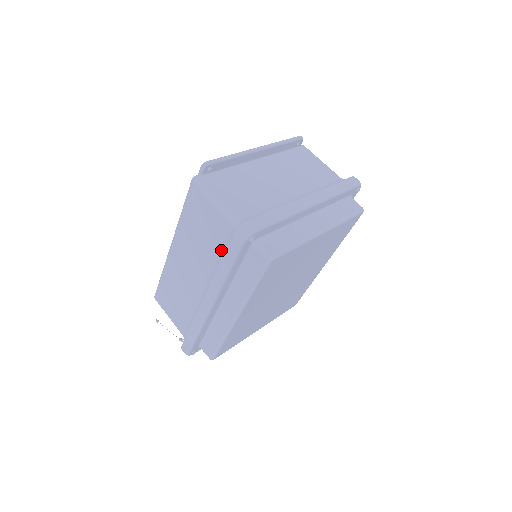
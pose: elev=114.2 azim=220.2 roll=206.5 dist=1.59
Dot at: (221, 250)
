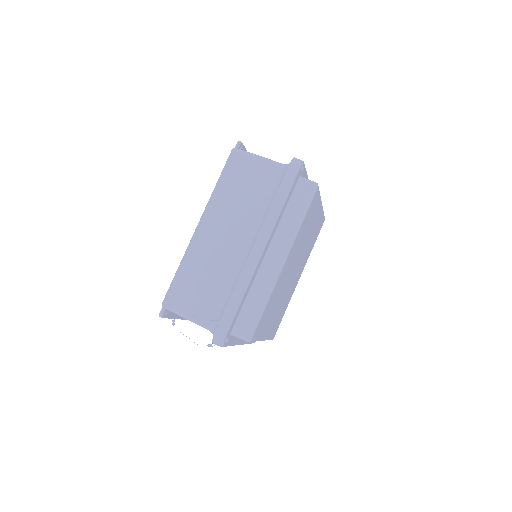
Dot at: (268, 194)
